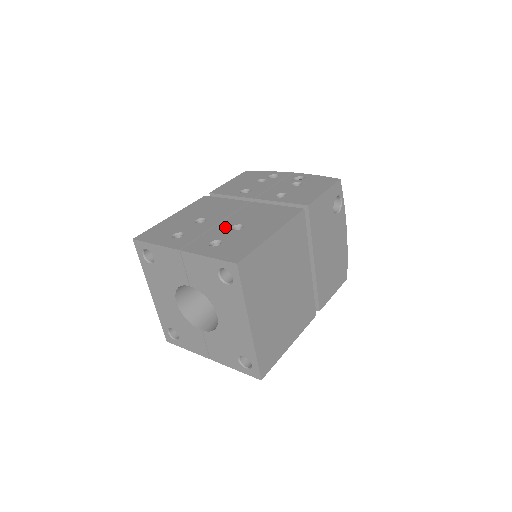
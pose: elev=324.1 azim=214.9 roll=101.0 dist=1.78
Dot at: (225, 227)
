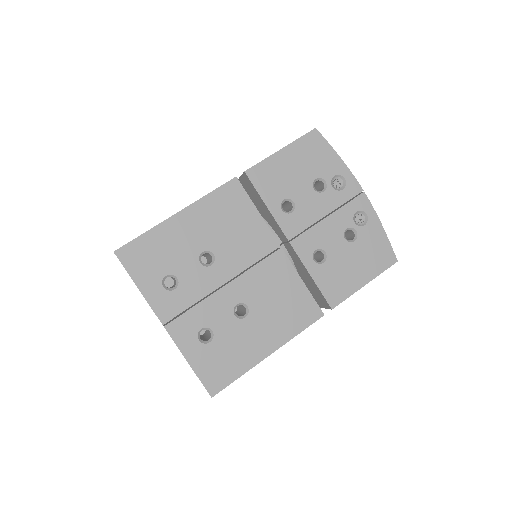
Dot at: (228, 301)
